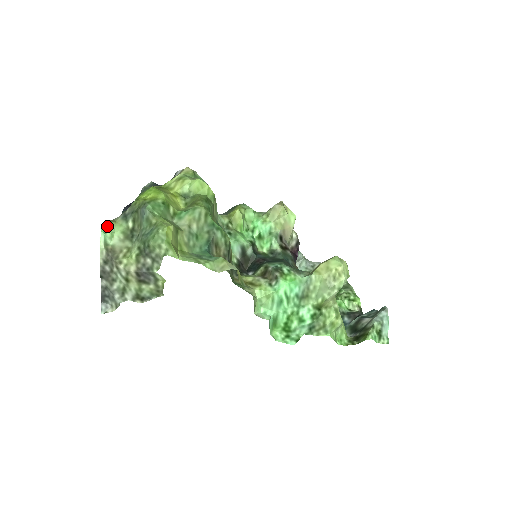
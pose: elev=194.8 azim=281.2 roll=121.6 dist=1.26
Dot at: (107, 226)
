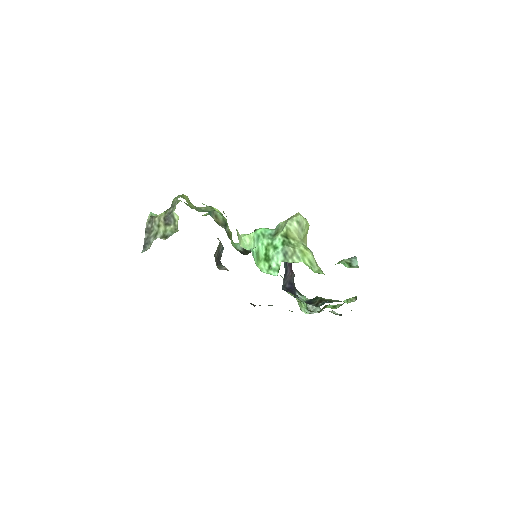
Dot at: occluded
